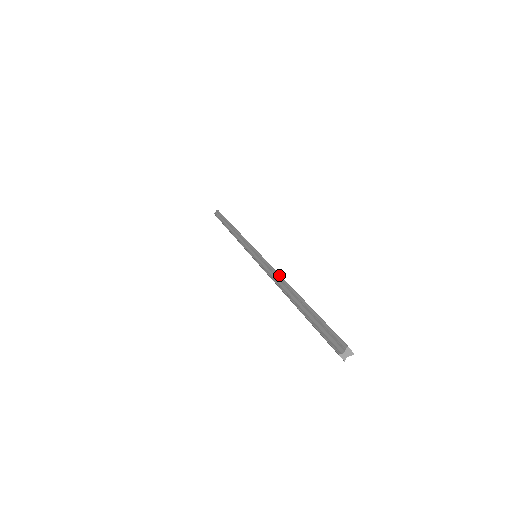
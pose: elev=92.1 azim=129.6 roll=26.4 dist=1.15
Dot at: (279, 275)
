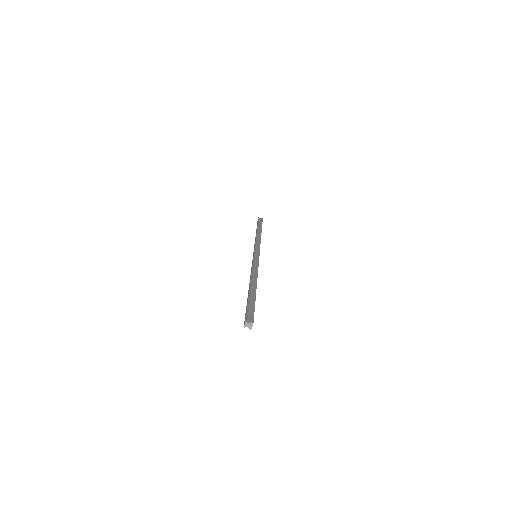
Dot at: (257, 273)
